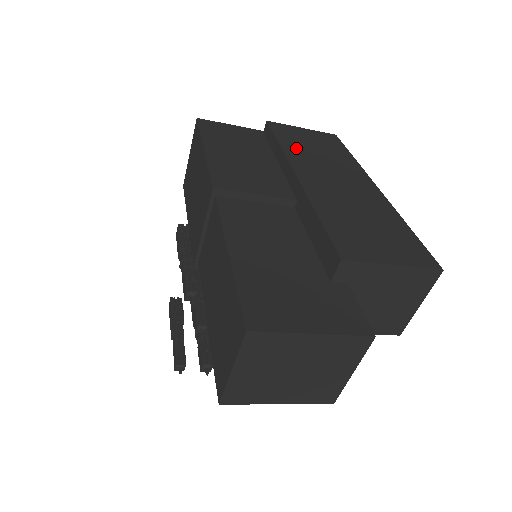
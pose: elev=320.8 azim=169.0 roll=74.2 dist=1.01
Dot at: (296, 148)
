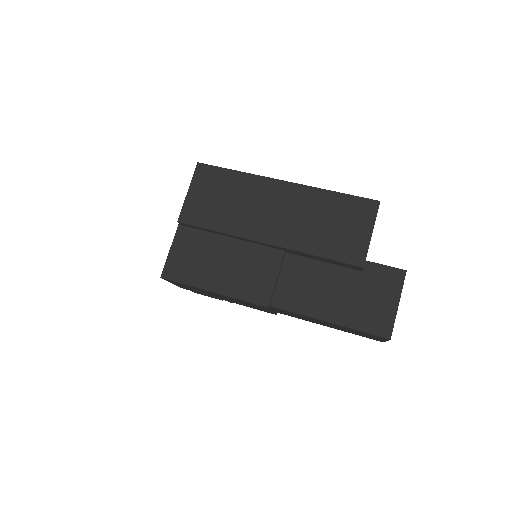
Dot at: (226, 220)
